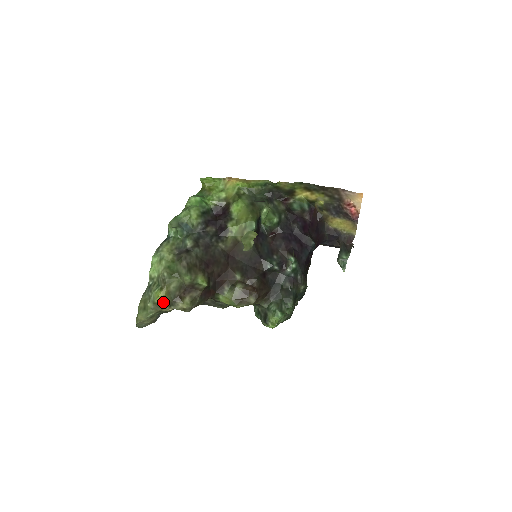
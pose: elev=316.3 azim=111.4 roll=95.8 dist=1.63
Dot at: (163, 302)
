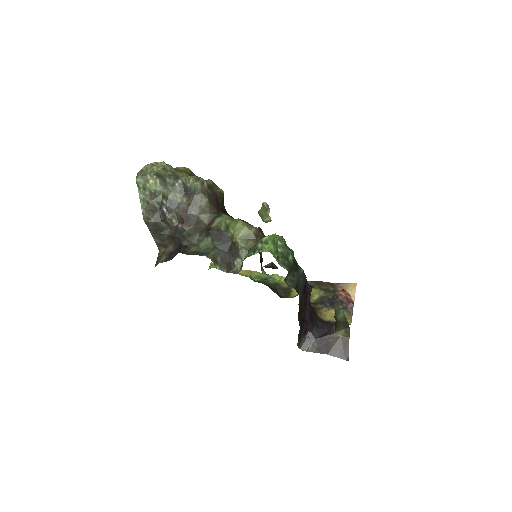
Dot at: (184, 170)
